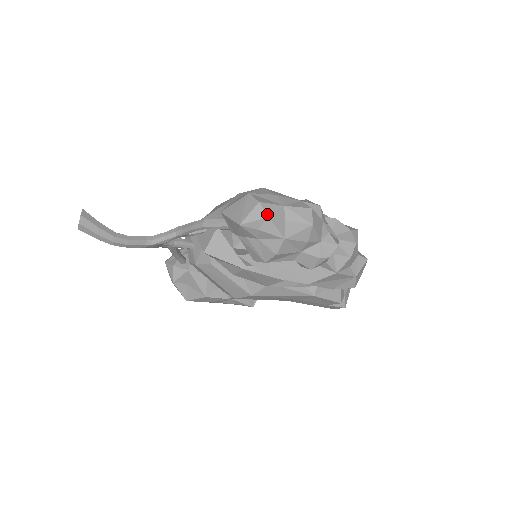
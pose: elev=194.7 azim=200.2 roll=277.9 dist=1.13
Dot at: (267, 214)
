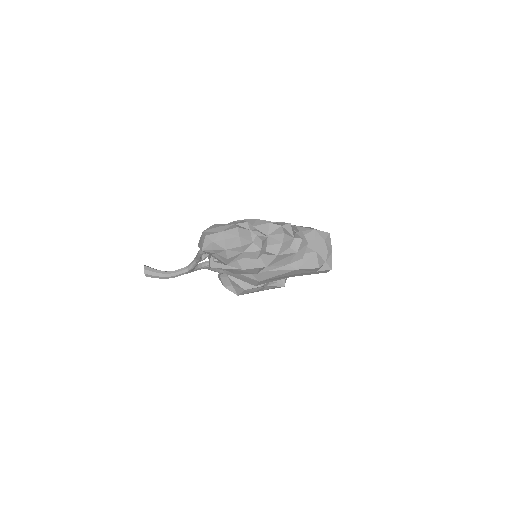
Dot at: (211, 240)
